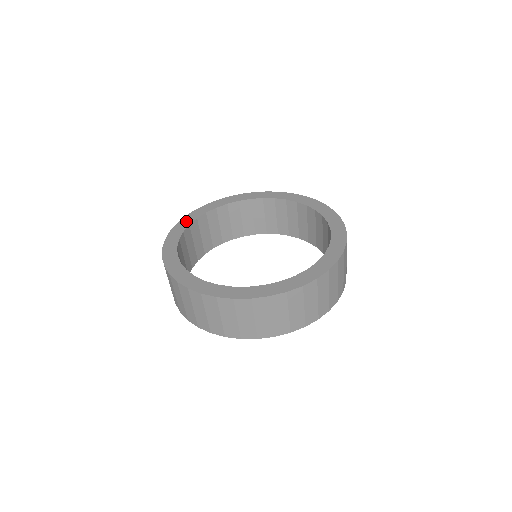
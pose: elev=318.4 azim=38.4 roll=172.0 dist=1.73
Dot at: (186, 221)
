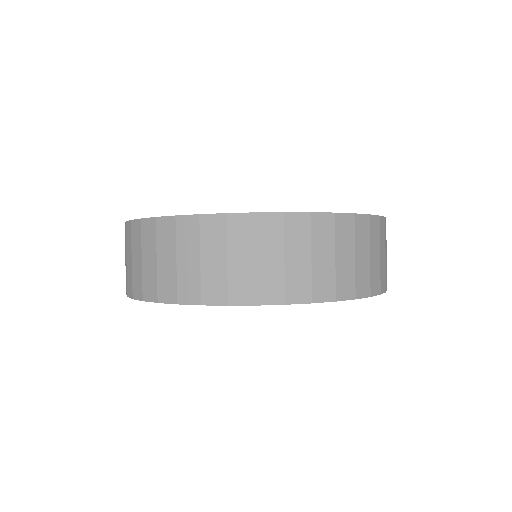
Dot at: occluded
